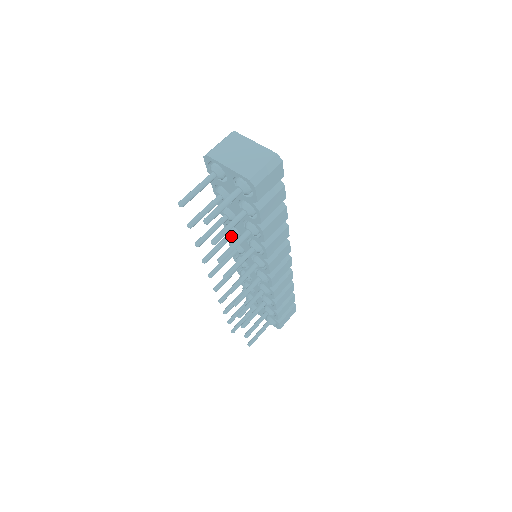
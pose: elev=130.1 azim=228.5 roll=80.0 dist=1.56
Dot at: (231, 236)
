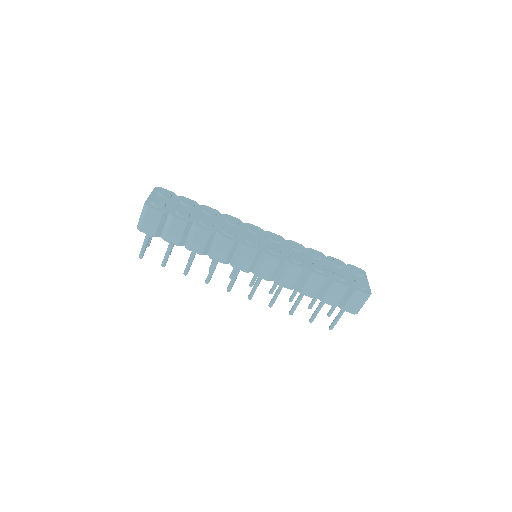
Dot at: occluded
